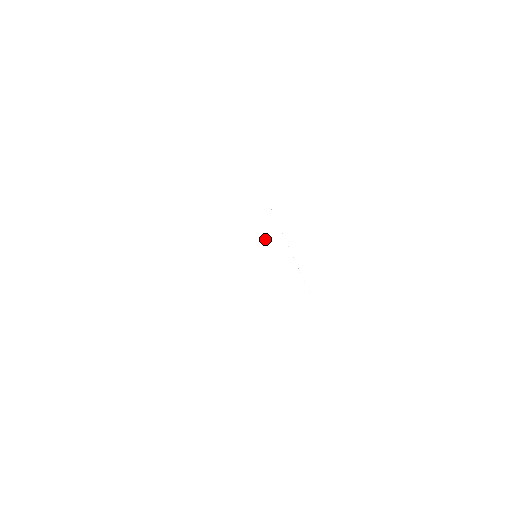
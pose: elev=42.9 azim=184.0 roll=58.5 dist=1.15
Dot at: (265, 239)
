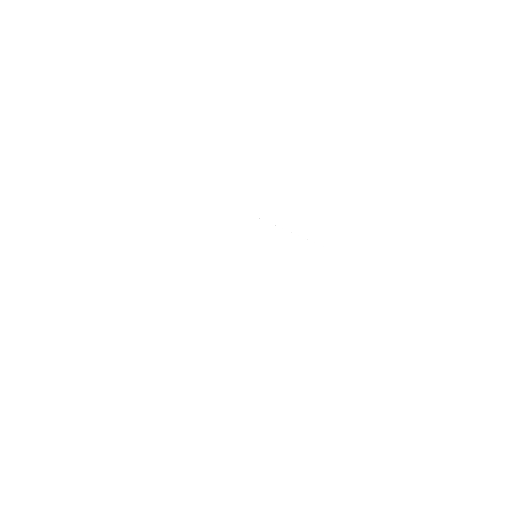
Dot at: (243, 233)
